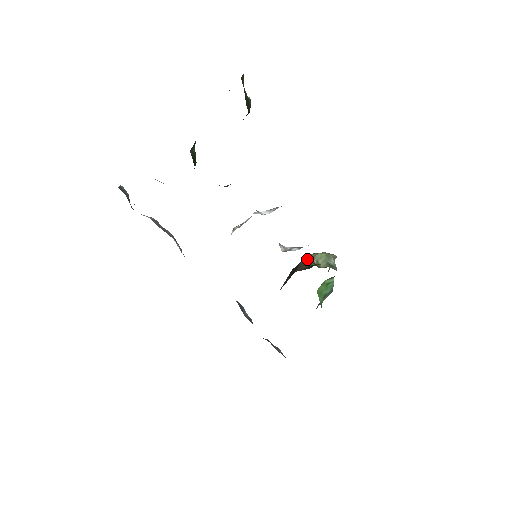
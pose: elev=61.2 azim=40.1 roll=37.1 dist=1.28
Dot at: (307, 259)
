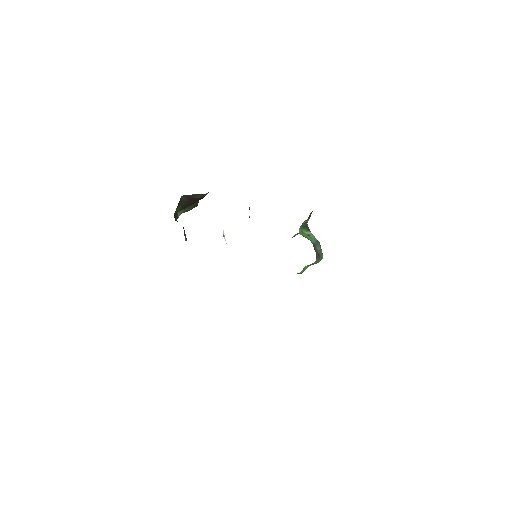
Dot at: occluded
